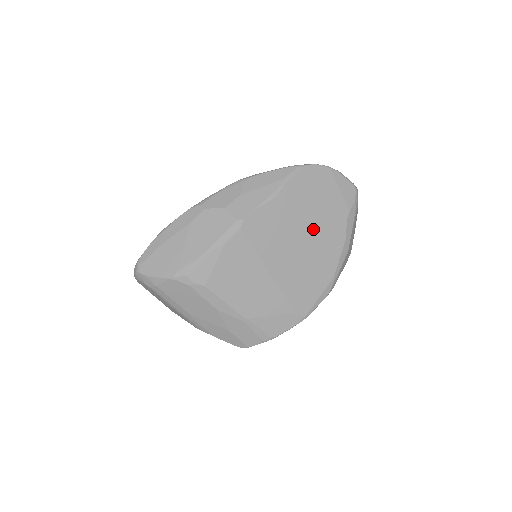
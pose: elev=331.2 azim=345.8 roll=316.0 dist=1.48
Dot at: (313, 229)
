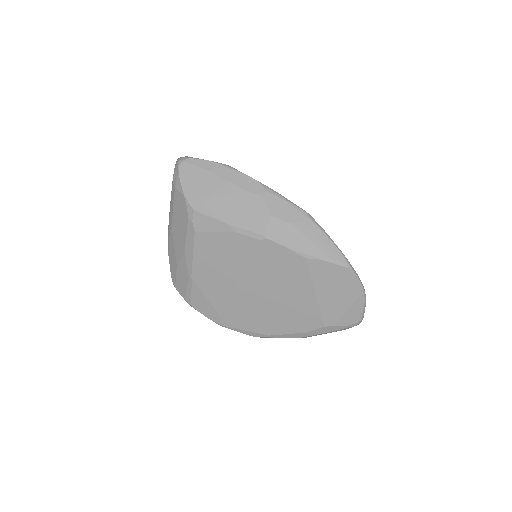
Dot at: (298, 301)
